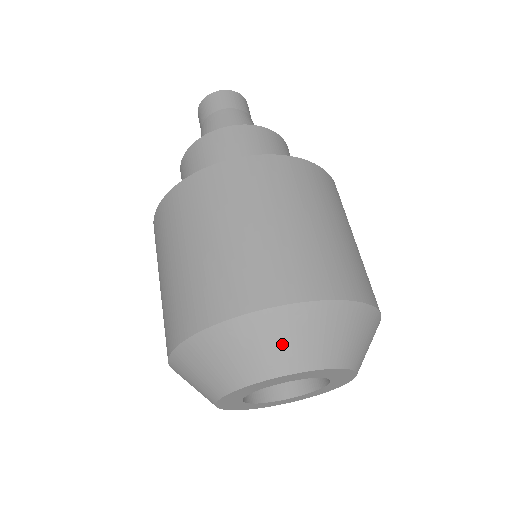
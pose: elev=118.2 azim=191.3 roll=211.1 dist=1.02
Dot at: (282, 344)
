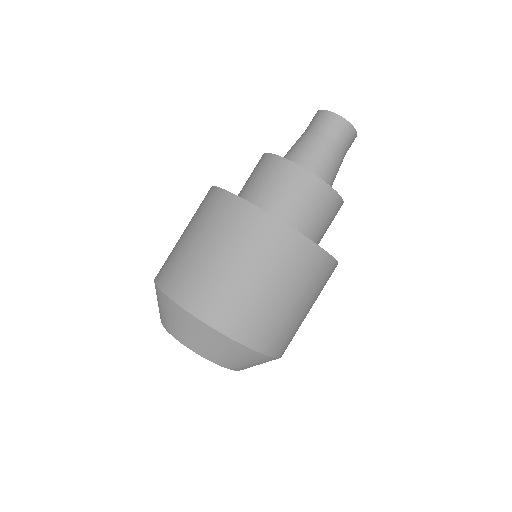
Dot at: (170, 318)
